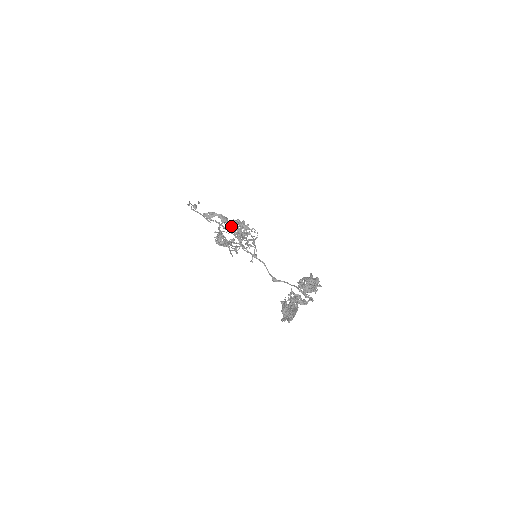
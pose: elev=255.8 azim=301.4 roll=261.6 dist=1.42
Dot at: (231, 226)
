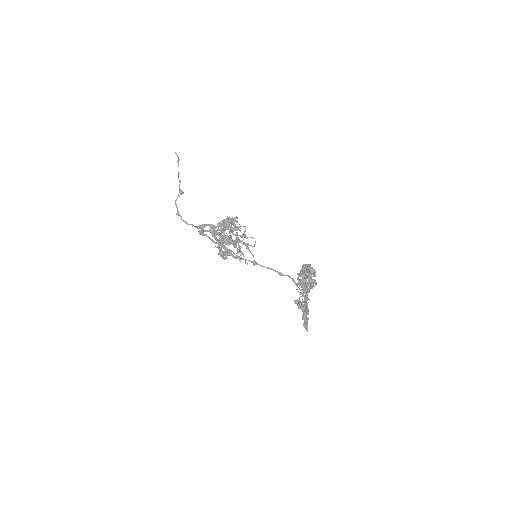
Dot at: (221, 242)
